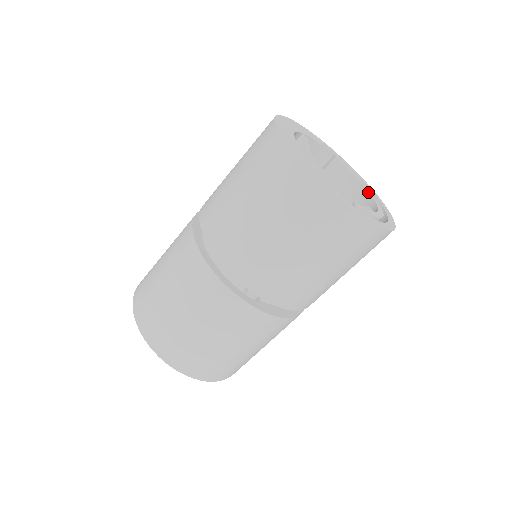
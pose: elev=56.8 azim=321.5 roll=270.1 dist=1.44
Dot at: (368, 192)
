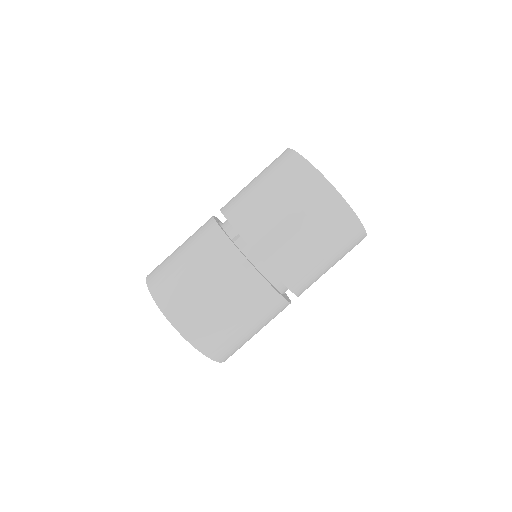
Dot at: occluded
